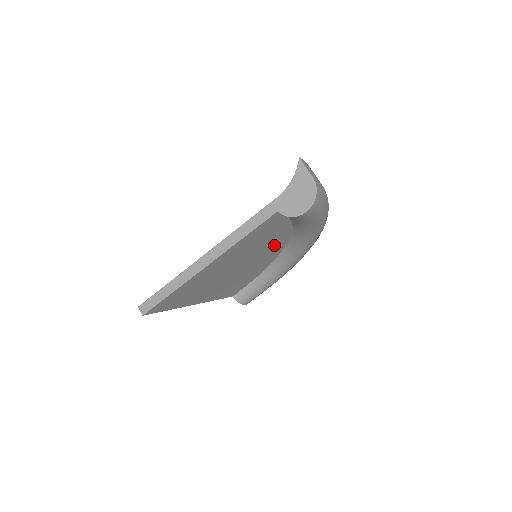
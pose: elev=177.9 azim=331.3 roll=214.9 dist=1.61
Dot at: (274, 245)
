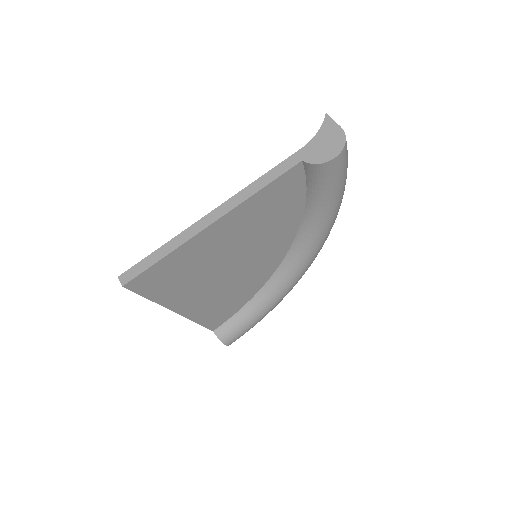
Dot at: (279, 240)
